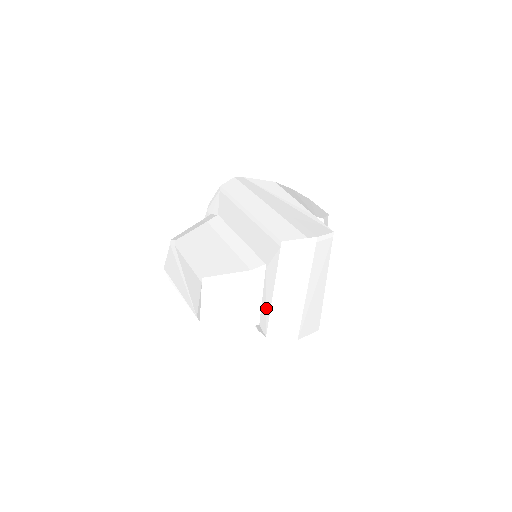
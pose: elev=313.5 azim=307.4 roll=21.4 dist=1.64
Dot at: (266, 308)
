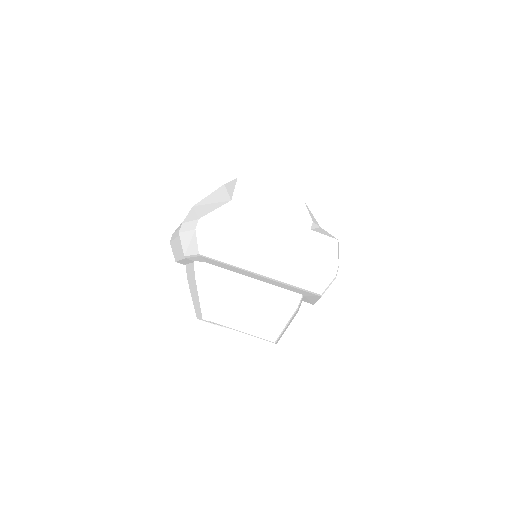
Dot at: occluded
